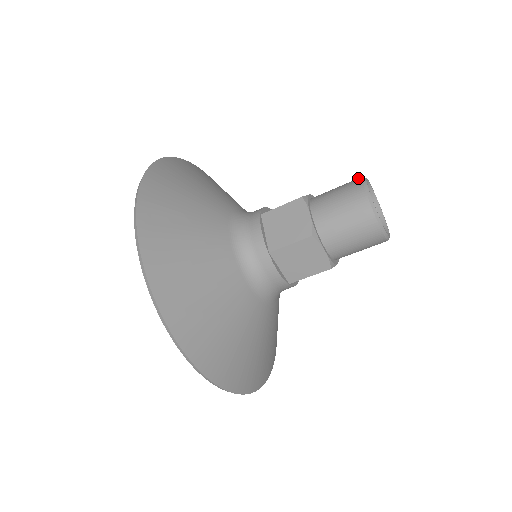
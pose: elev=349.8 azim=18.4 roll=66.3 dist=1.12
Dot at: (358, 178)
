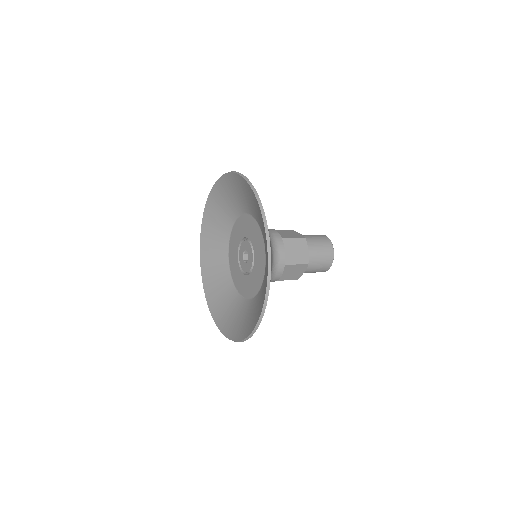
Dot at: occluded
